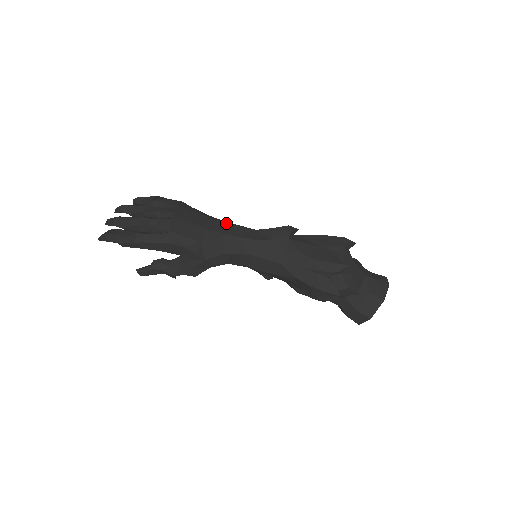
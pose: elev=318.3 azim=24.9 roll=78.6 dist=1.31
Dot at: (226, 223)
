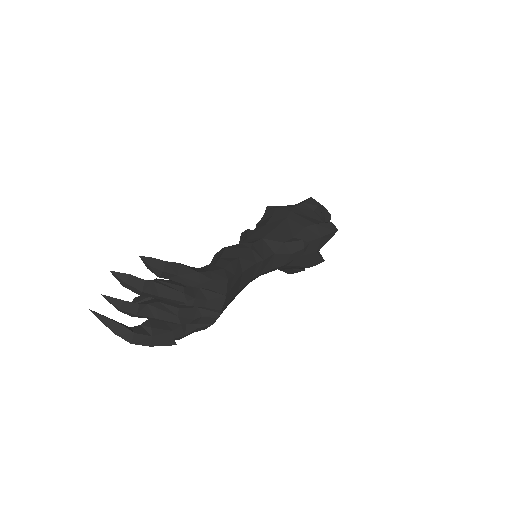
Dot at: (255, 266)
